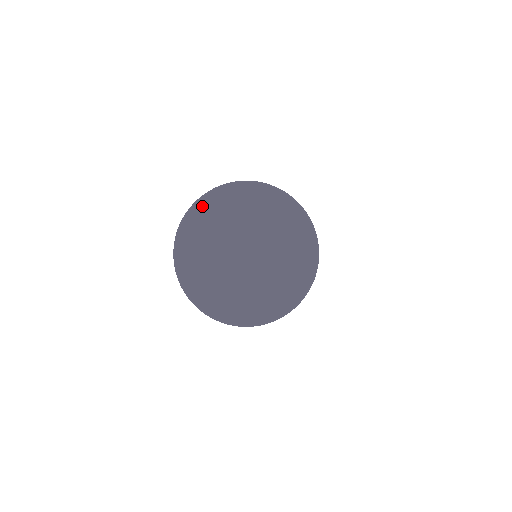
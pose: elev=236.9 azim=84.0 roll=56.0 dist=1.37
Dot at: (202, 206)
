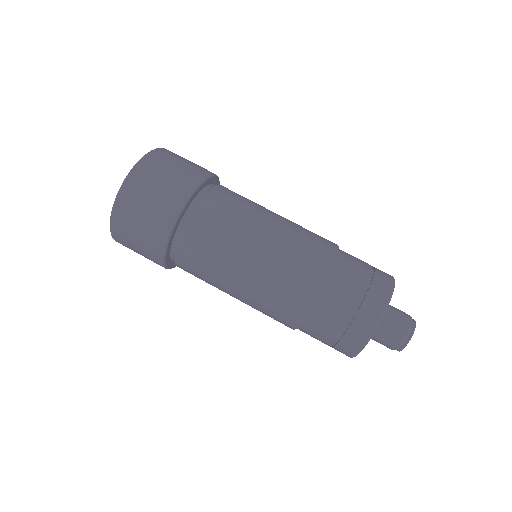
Dot at: occluded
